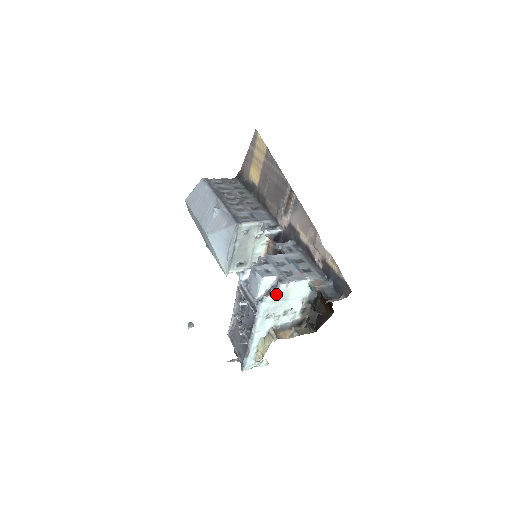
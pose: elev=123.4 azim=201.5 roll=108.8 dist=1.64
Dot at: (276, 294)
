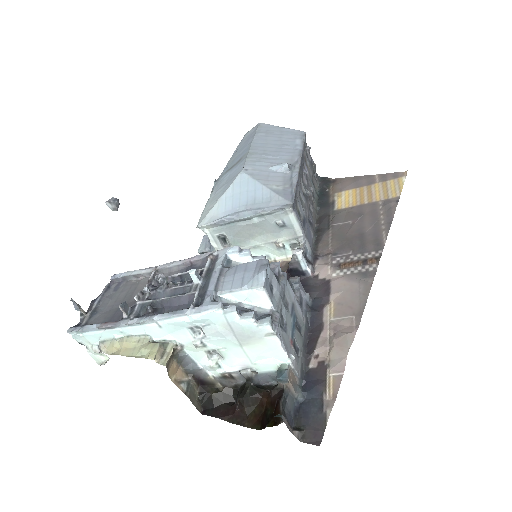
Dot at: (247, 324)
